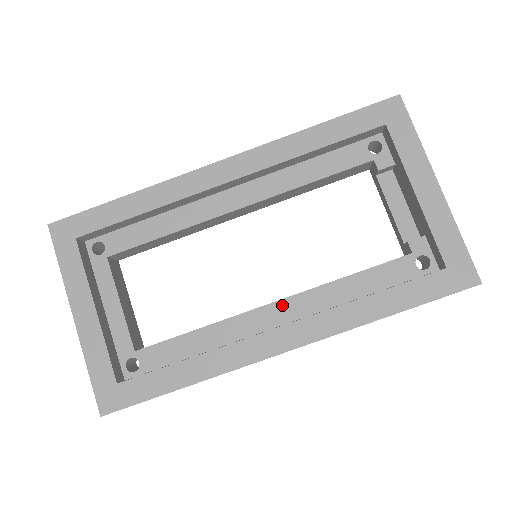
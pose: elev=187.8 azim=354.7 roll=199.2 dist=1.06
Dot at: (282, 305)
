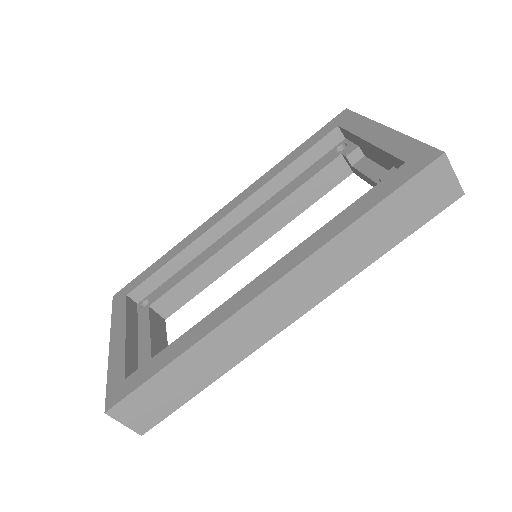
Dot at: occluded
